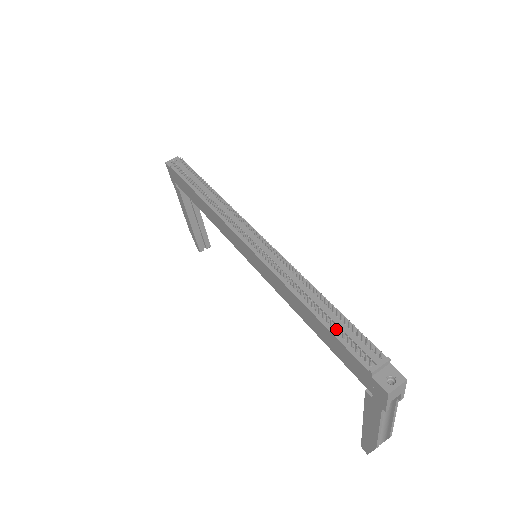
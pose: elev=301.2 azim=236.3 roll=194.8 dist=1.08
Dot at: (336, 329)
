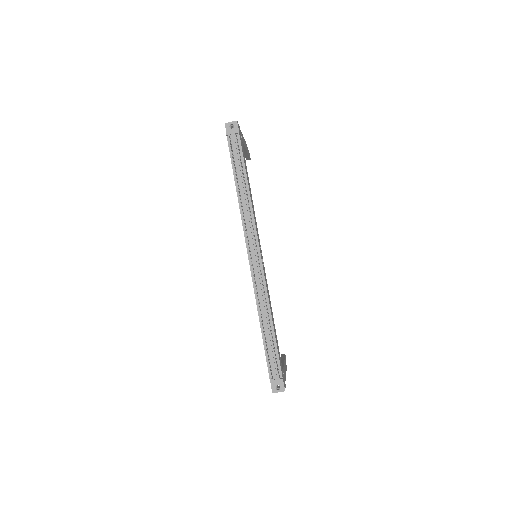
Dot at: (268, 349)
